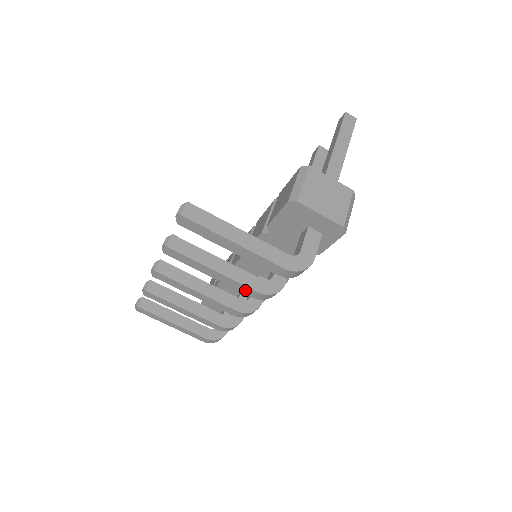
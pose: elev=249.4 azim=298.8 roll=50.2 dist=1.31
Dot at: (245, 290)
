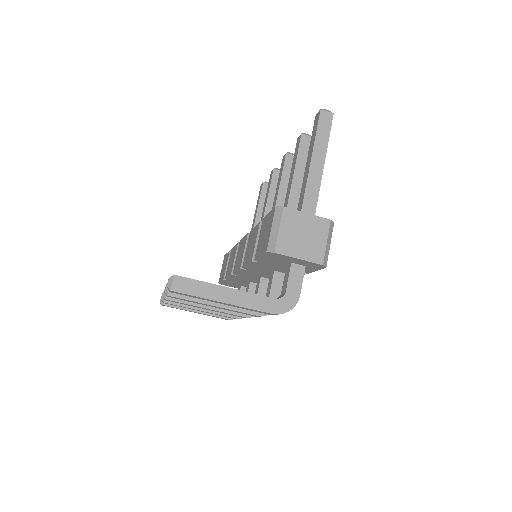
Dot at: (246, 314)
